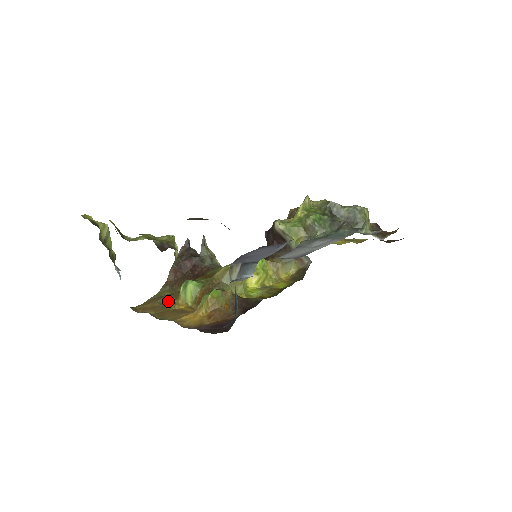
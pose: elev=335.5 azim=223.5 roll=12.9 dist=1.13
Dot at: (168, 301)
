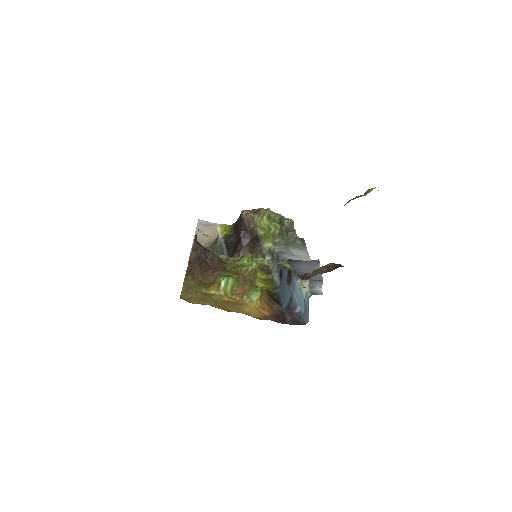
Dot at: (204, 291)
